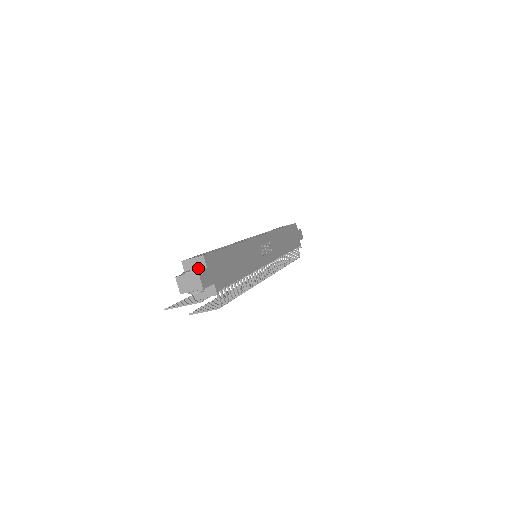
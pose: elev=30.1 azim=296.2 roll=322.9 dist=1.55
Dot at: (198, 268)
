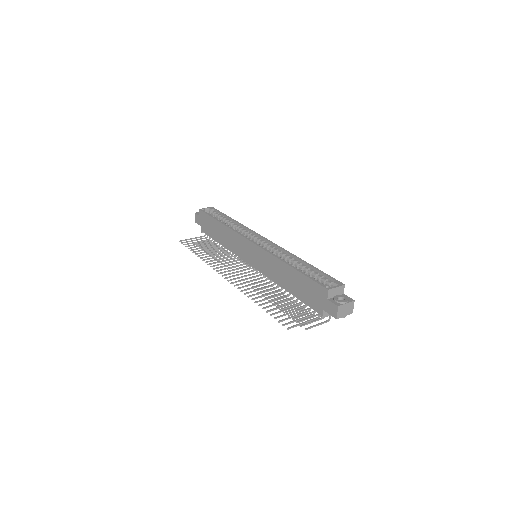
Dot at: (345, 296)
